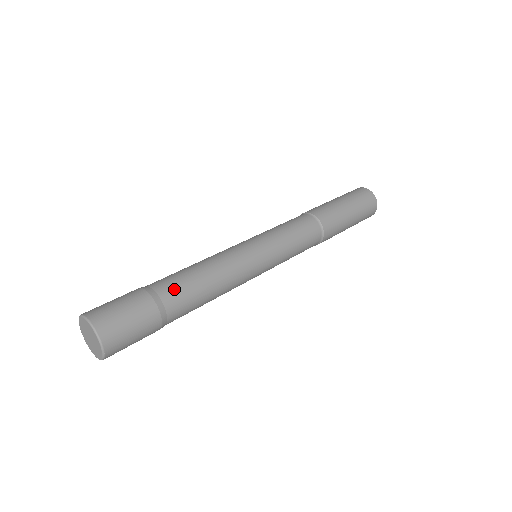
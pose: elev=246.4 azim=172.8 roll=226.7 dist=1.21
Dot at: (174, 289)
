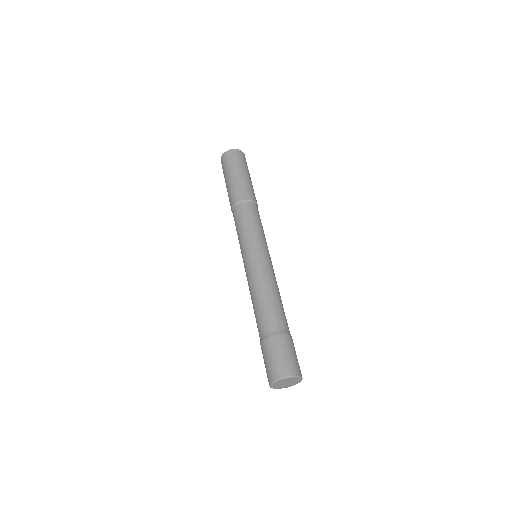
Dot at: (279, 319)
